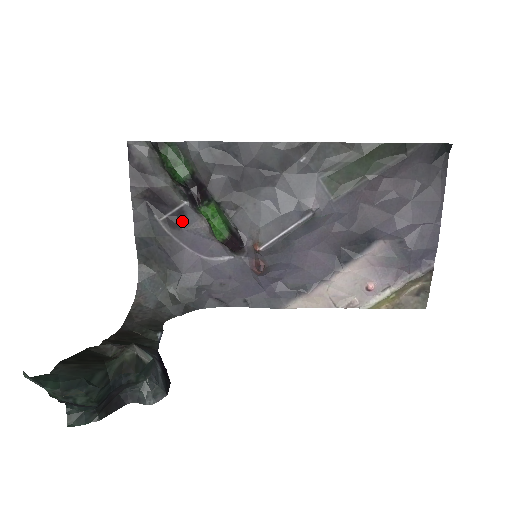
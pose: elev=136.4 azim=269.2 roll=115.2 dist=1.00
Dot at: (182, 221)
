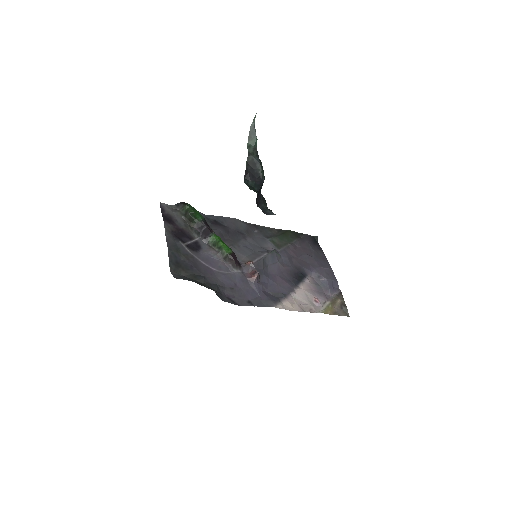
Dot at: (198, 248)
